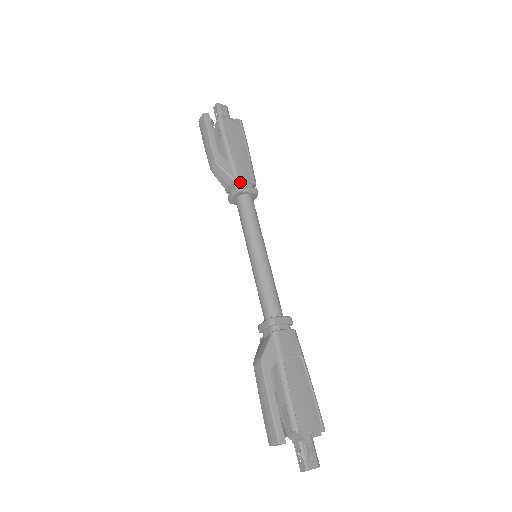
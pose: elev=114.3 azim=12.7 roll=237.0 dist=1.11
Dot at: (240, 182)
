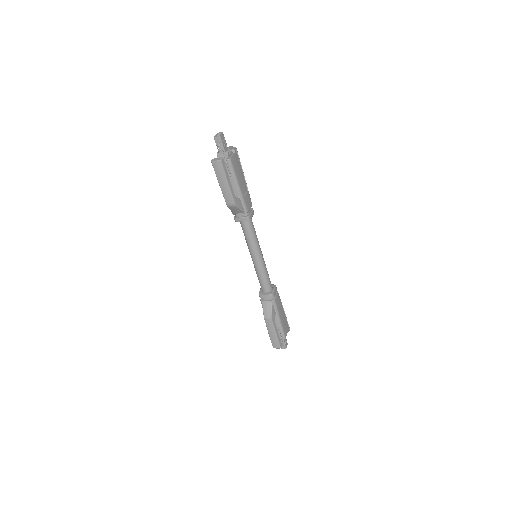
Dot at: (247, 212)
